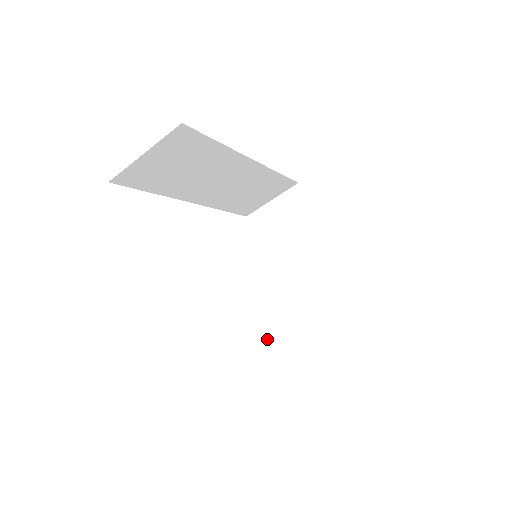
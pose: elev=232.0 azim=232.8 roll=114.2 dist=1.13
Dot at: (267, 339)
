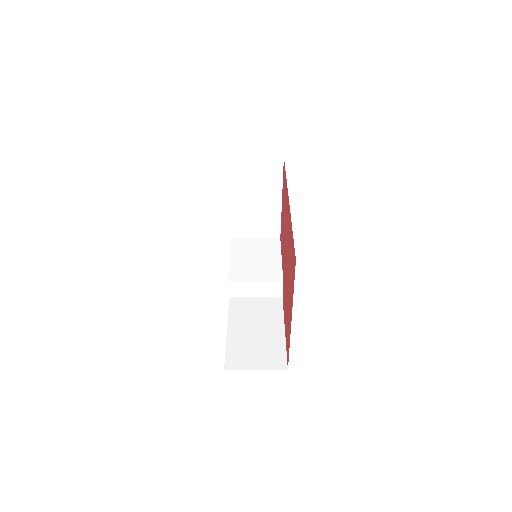
Dot at: (231, 286)
